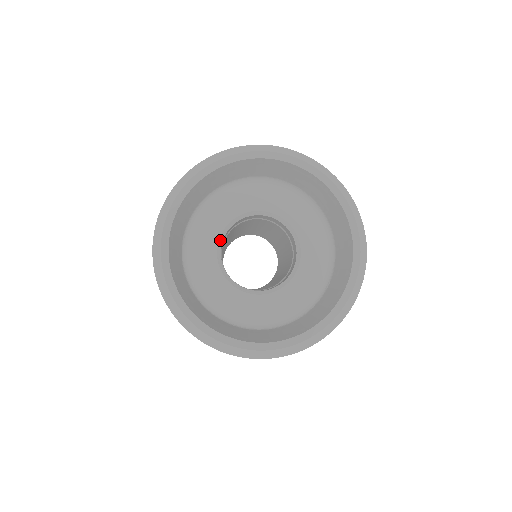
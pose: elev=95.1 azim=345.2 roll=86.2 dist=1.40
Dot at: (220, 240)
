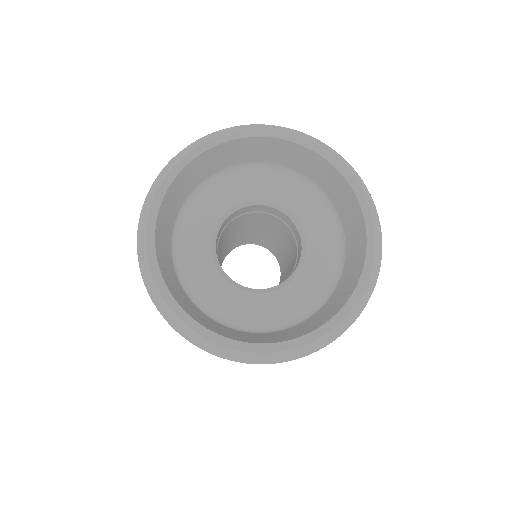
Dot at: (213, 254)
